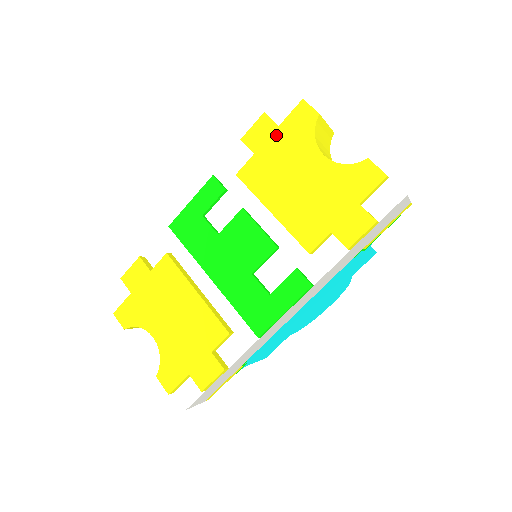
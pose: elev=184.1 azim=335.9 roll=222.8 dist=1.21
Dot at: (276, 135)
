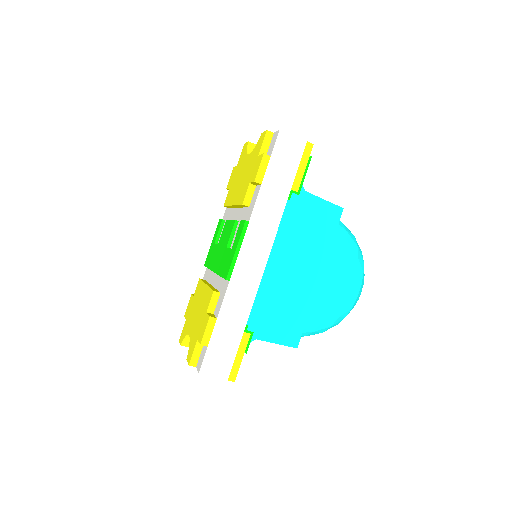
Dot at: (236, 170)
